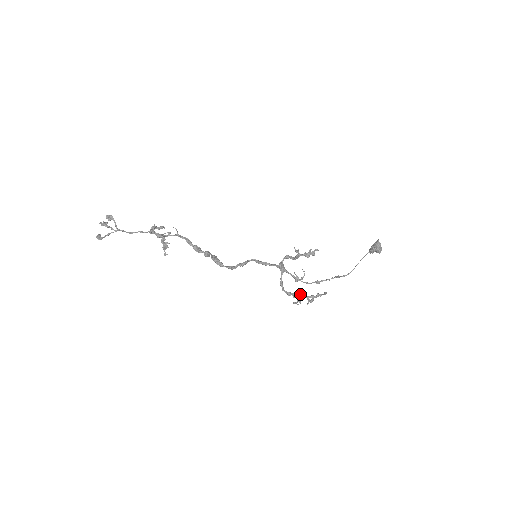
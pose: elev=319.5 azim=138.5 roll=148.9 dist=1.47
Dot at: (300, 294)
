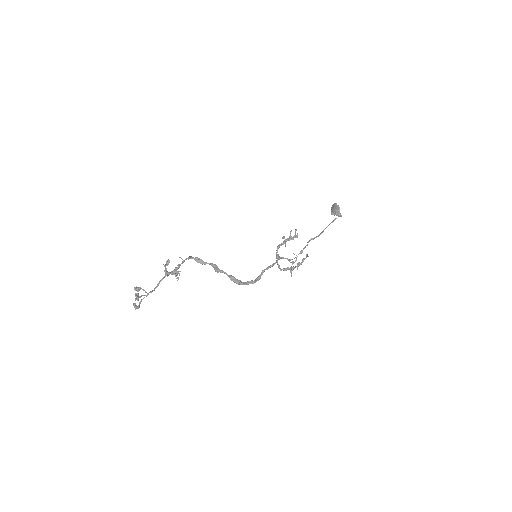
Dot at: (293, 268)
